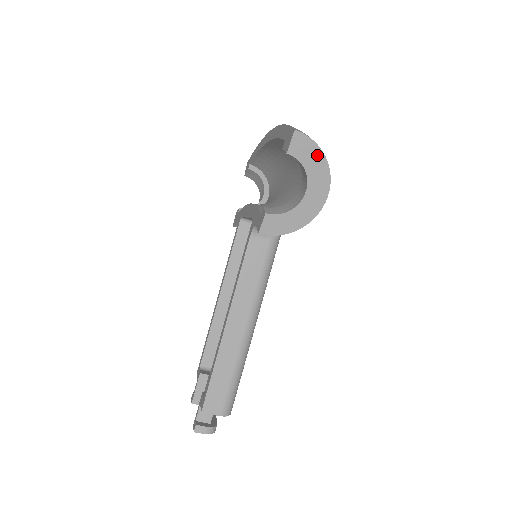
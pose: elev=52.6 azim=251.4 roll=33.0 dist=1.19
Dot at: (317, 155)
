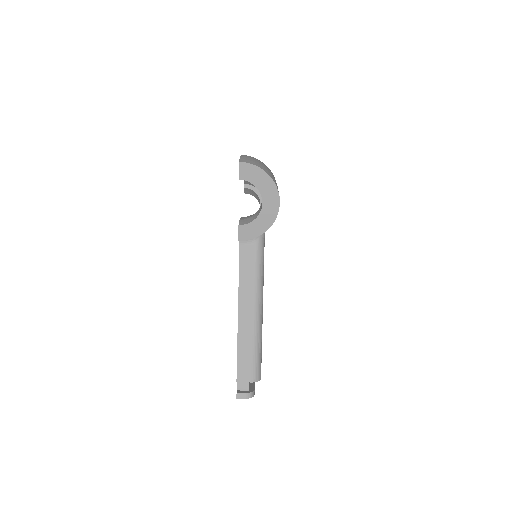
Dot at: (261, 174)
